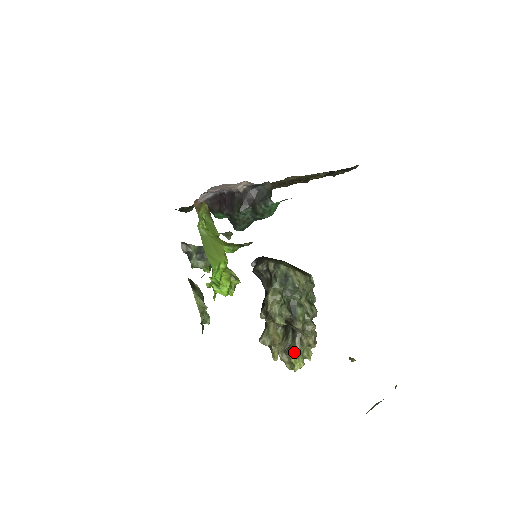
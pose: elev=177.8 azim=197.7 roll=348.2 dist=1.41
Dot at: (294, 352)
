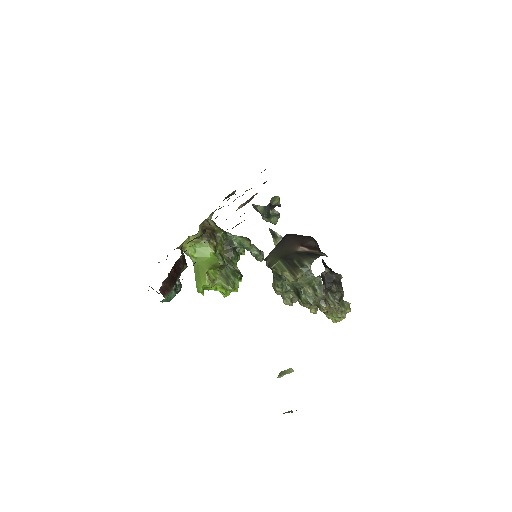
Dot at: (324, 313)
